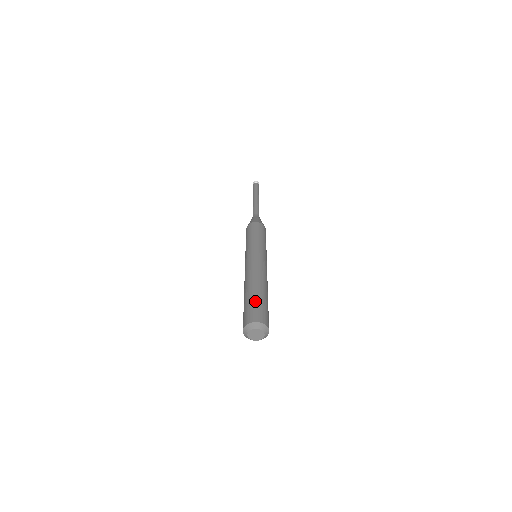
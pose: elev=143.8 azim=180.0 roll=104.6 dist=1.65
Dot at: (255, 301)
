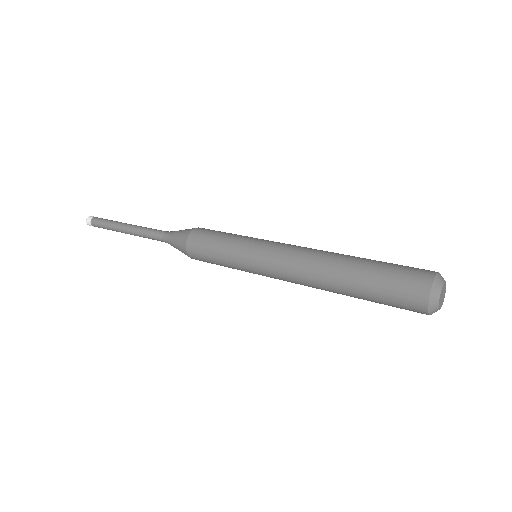
Dot at: (381, 272)
